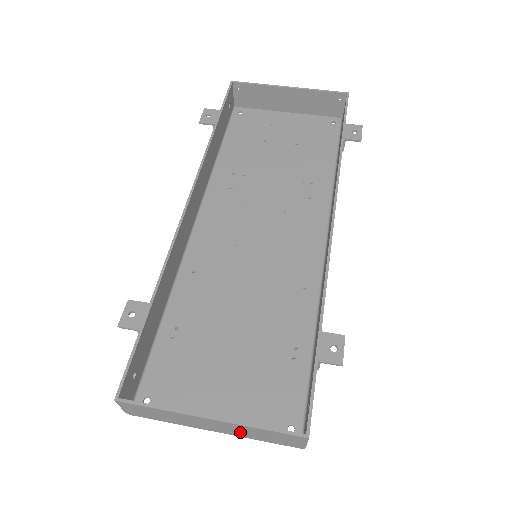
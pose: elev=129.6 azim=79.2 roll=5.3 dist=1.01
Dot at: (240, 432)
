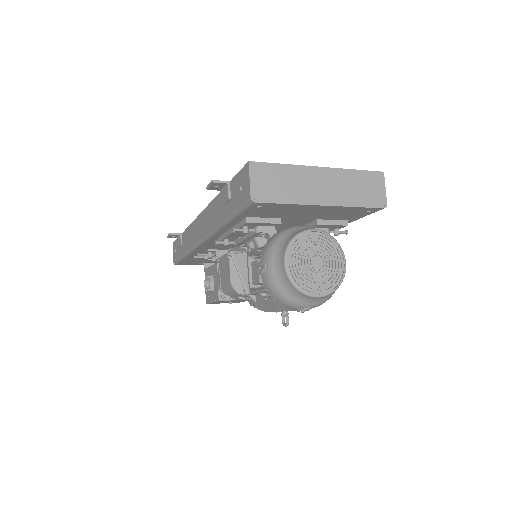
Dot at: (342, 191)
